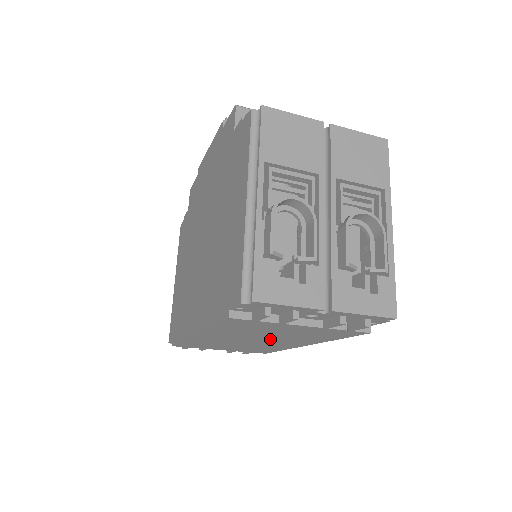
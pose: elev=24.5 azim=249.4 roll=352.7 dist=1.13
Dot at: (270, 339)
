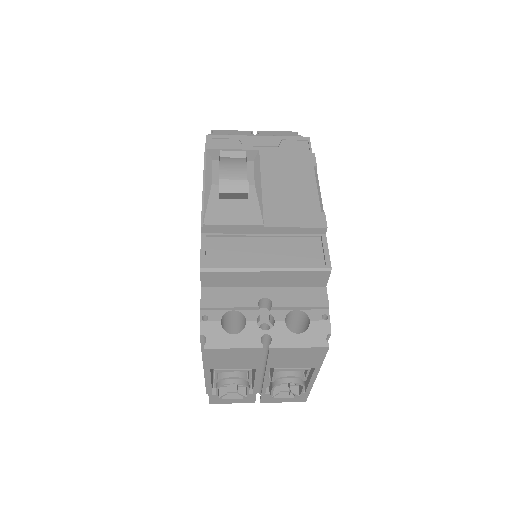
Dot at: occluded
